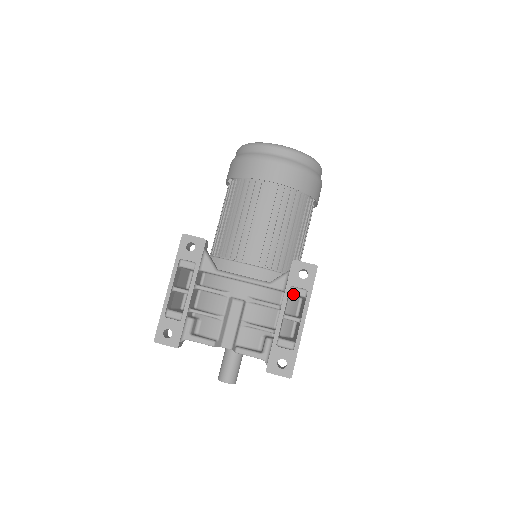
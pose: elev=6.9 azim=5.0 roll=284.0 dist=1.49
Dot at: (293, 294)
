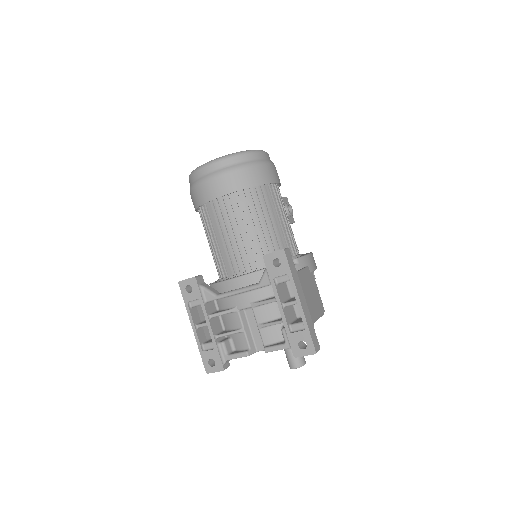
Dot at: occluded
